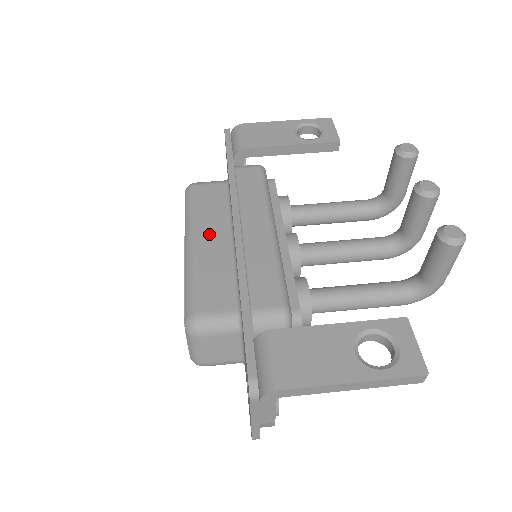
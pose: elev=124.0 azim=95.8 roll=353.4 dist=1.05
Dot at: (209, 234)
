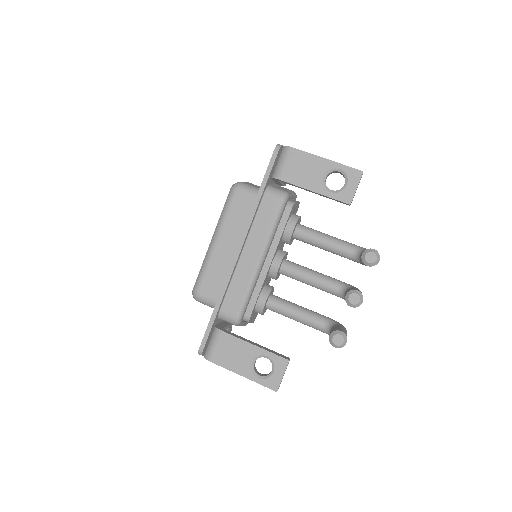
Dot at: (227, 240)
